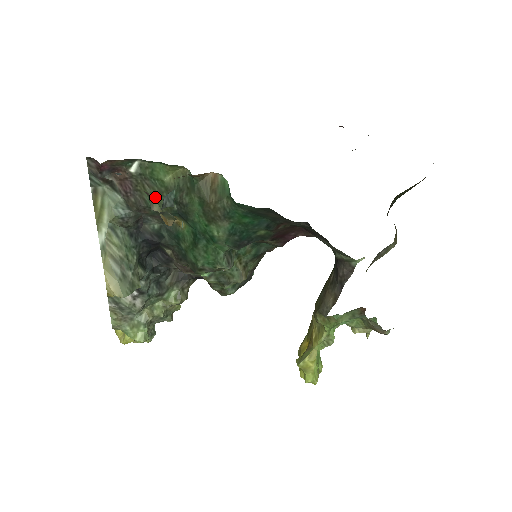
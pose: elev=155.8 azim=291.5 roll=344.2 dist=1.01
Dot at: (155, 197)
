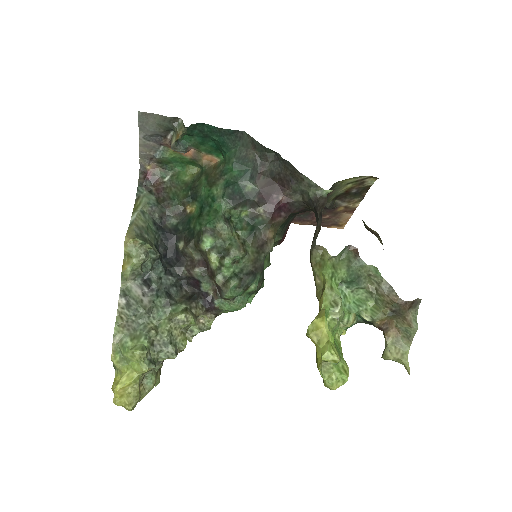
Dot at: (177, 193)
